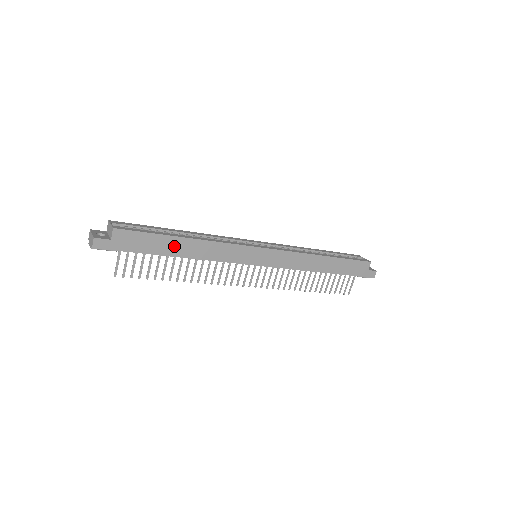
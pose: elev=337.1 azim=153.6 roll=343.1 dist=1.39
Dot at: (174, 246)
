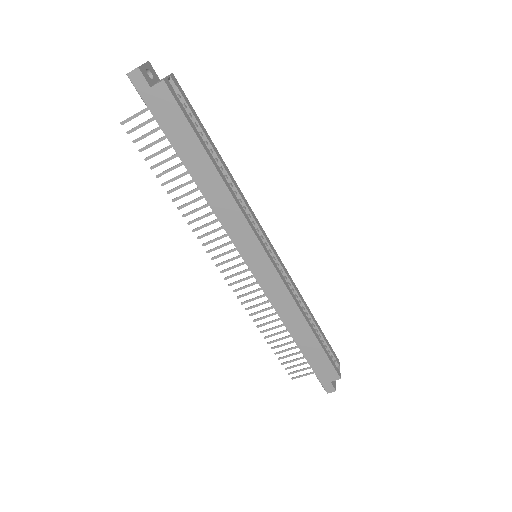
Dot at: (197, 161)
